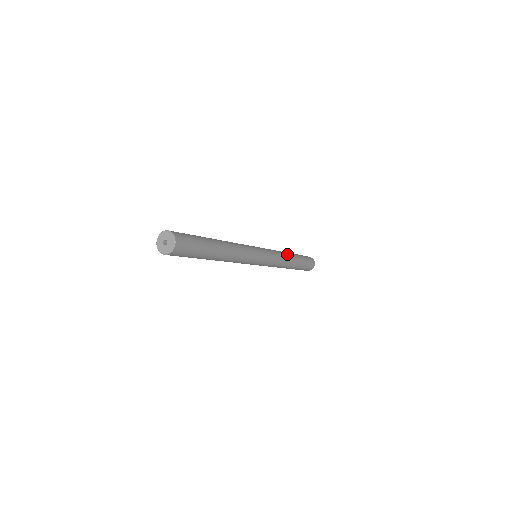
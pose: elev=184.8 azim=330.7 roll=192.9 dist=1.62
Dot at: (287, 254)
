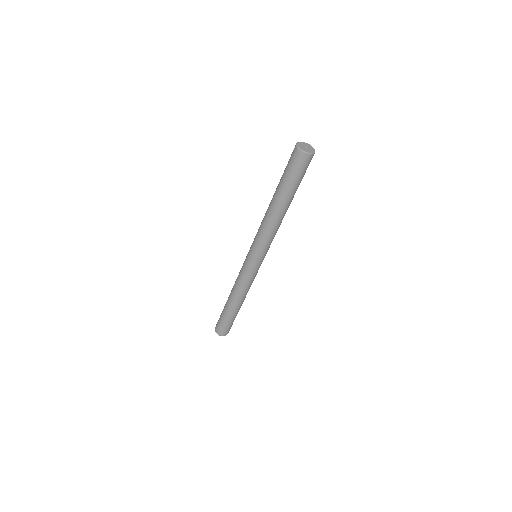
Dot at: occluded
